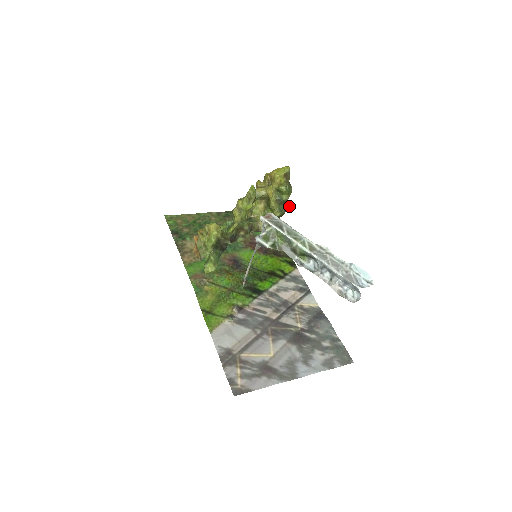
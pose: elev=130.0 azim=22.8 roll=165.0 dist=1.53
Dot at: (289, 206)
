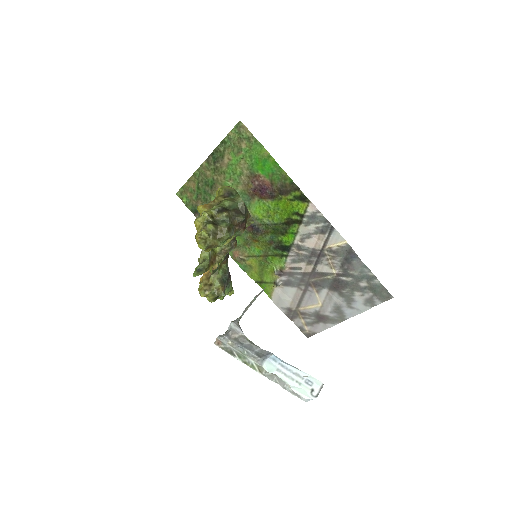
Dot at: (242, 221)
